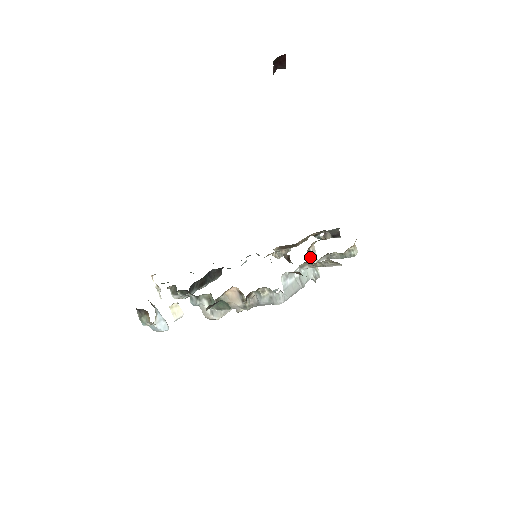
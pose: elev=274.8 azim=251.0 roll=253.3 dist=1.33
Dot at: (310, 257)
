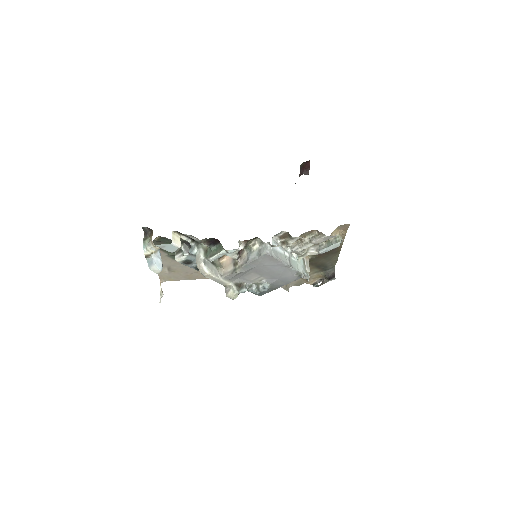
Dot at: (303, 261)
